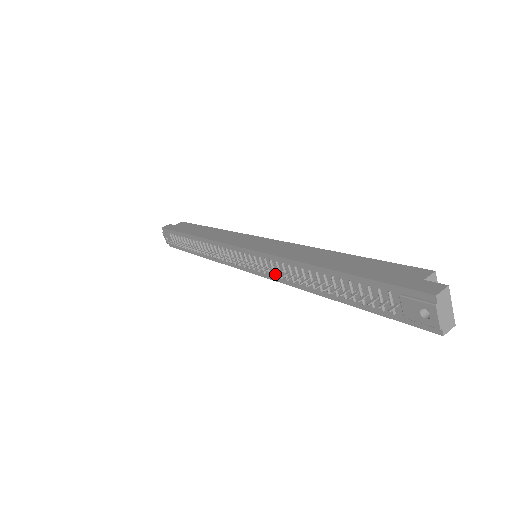
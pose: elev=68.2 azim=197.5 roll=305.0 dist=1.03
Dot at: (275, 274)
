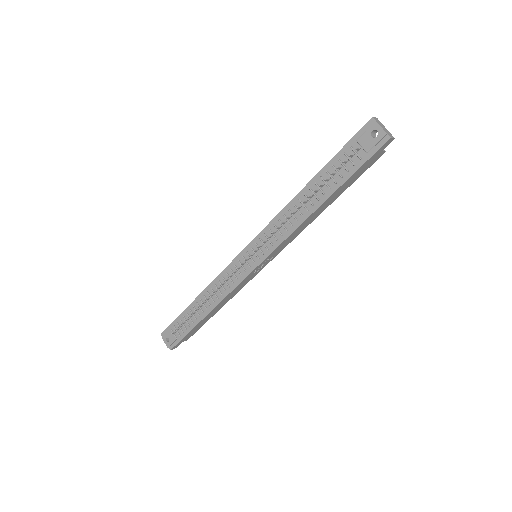
Dot at: (276, 228)
